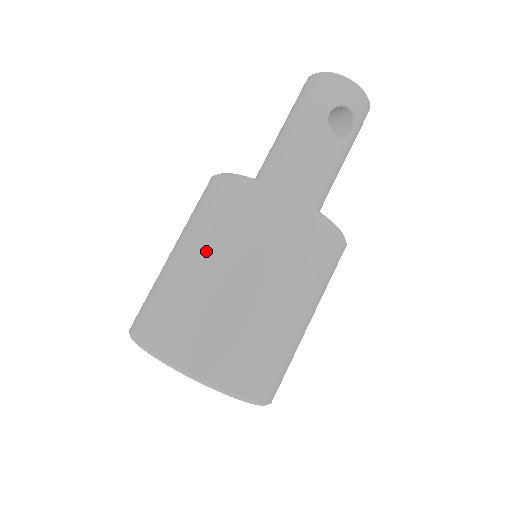
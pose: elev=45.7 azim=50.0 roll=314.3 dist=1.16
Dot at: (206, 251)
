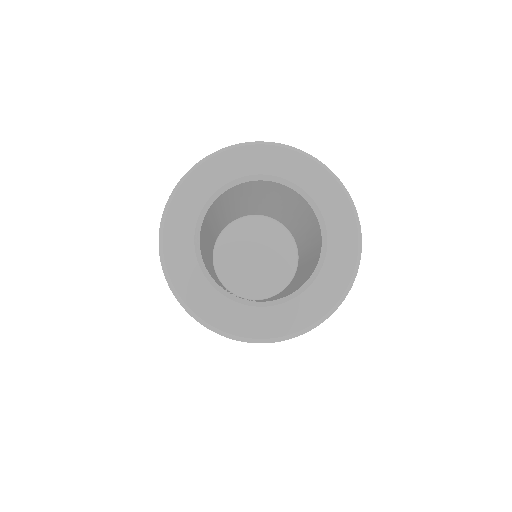
Dot at: occluded
